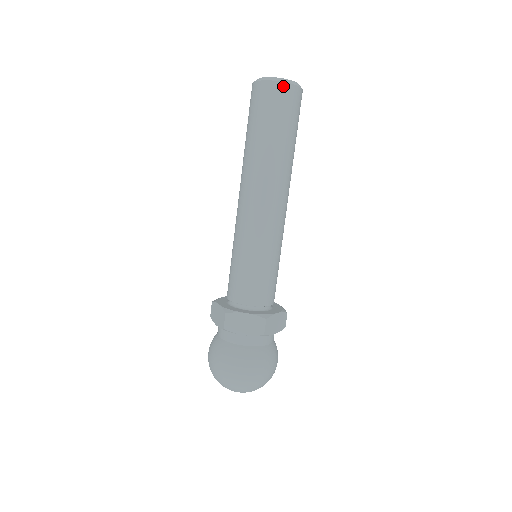
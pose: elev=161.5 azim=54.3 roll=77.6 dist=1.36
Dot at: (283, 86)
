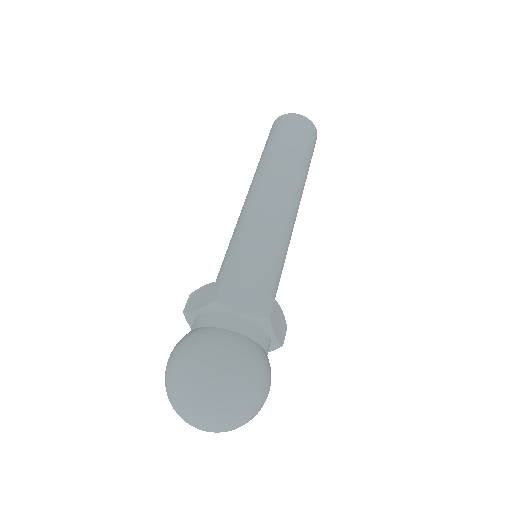
Dot at: (306, 120)
